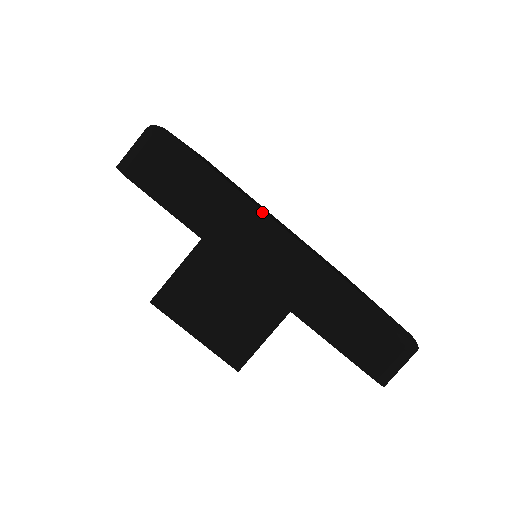
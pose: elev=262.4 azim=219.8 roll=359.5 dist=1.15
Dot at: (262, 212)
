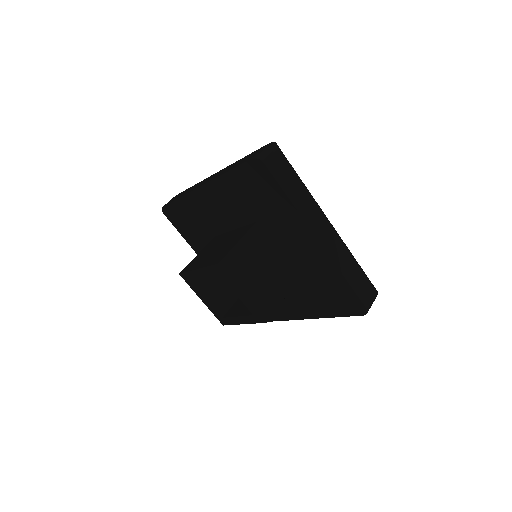
Dot at: occluded
